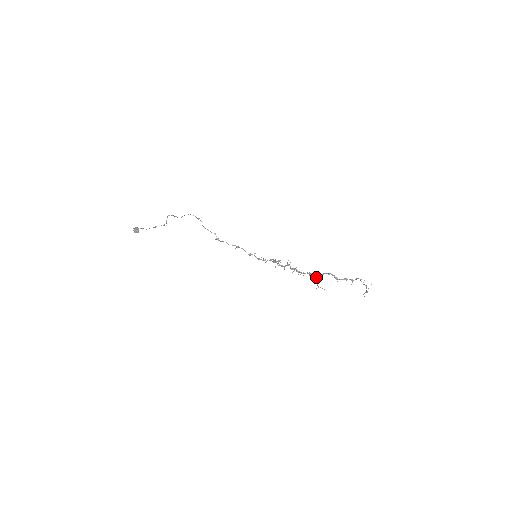
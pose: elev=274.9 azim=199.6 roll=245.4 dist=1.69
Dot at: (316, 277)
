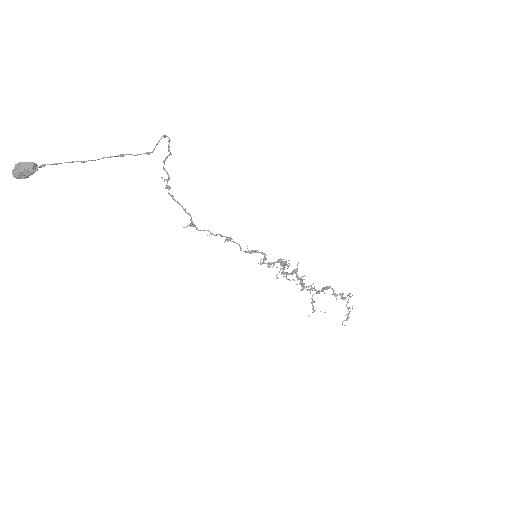
Dot at: (318, 292)
